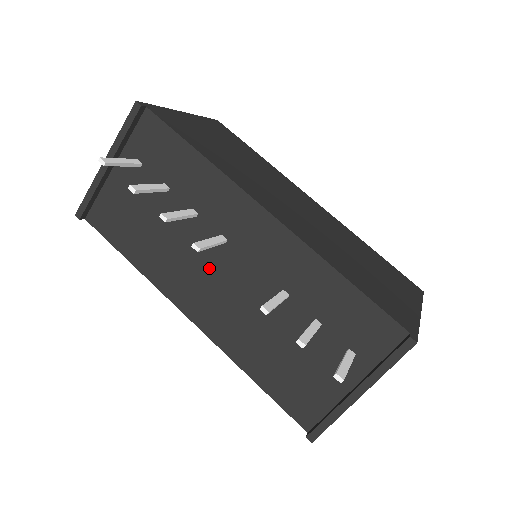
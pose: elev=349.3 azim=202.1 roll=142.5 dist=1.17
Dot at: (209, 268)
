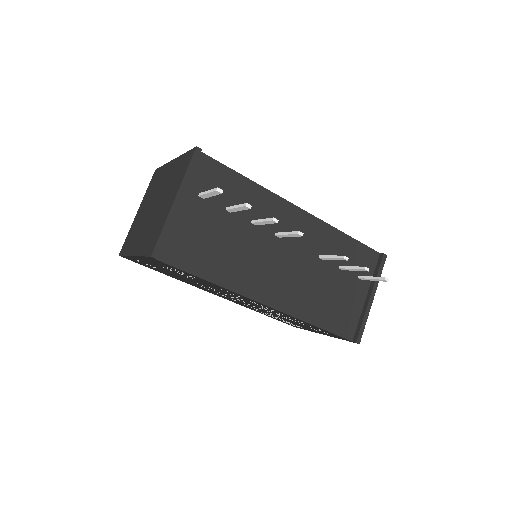
Dot at: (272, 260)
